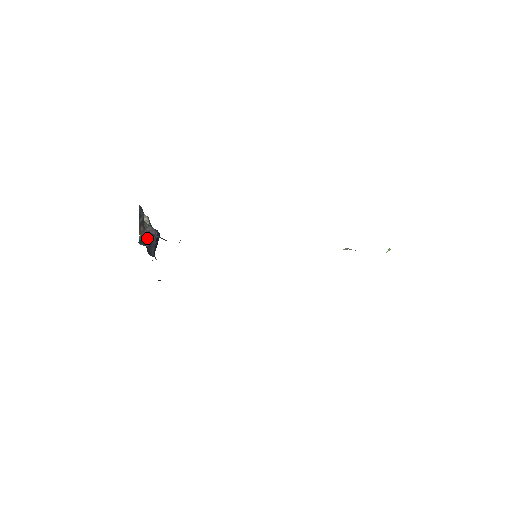
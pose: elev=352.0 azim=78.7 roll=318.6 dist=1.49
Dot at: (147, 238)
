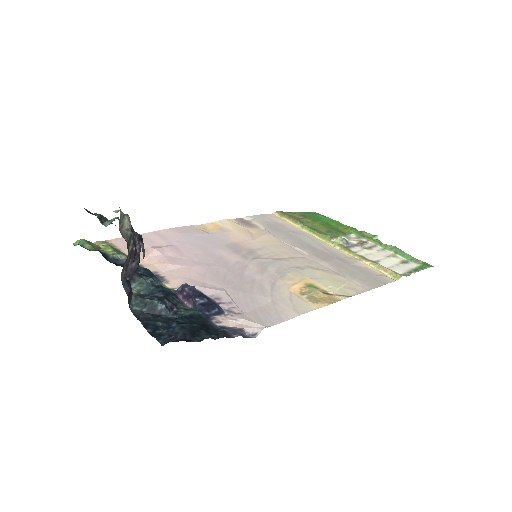
Dot at: (130, 268)
